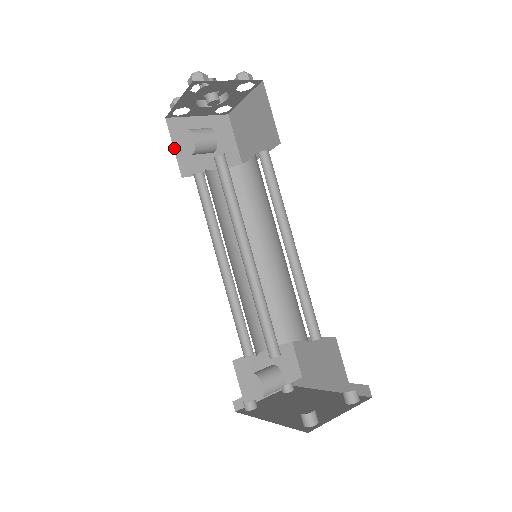
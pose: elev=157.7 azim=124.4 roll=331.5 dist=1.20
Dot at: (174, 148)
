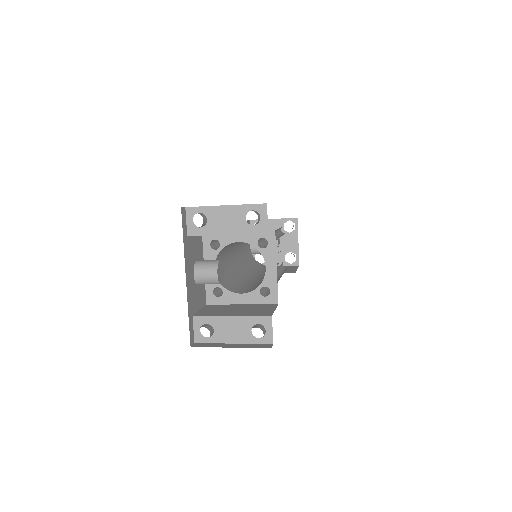
Dot at: occluded
